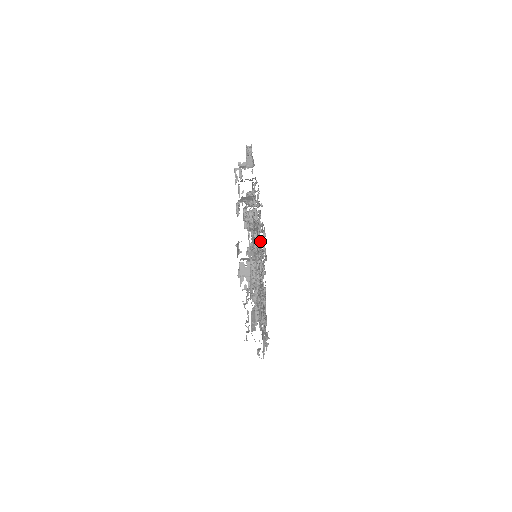
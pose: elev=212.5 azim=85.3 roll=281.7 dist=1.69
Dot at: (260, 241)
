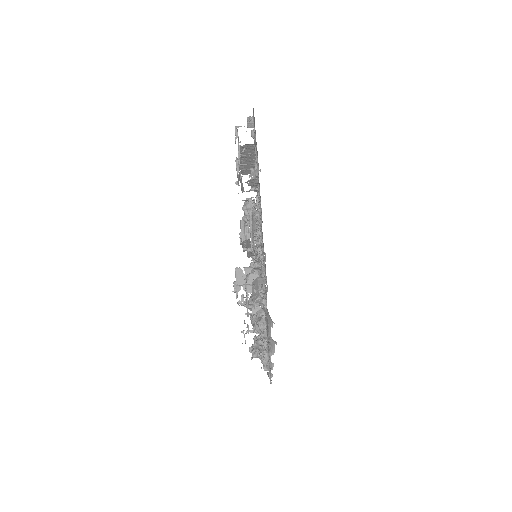
Dot at: occluded
